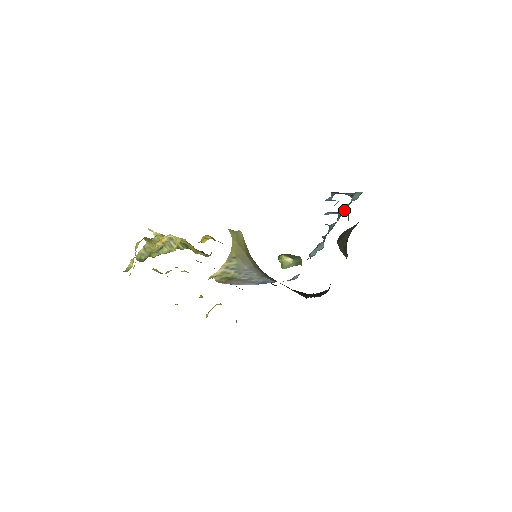
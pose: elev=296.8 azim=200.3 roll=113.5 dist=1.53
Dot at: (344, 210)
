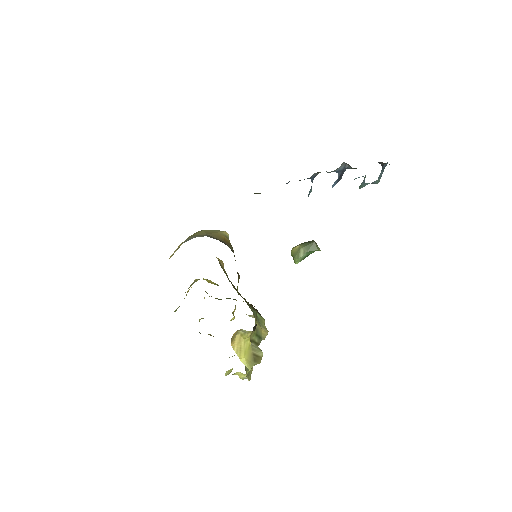
Dot at: occluded
